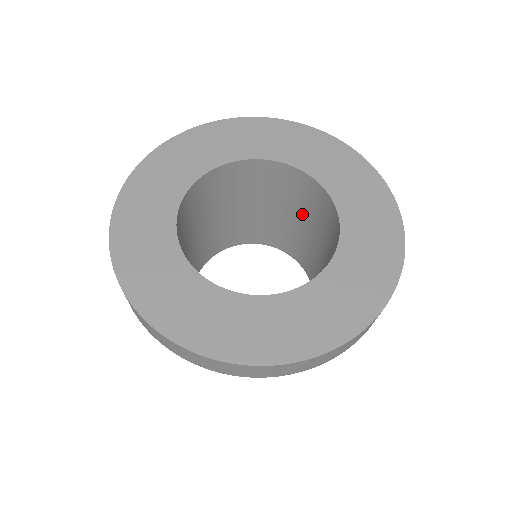
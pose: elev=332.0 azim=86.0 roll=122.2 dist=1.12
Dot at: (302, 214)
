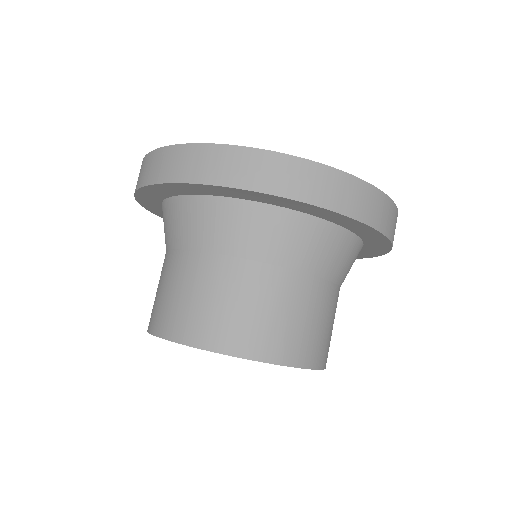
Dot at: occluded
